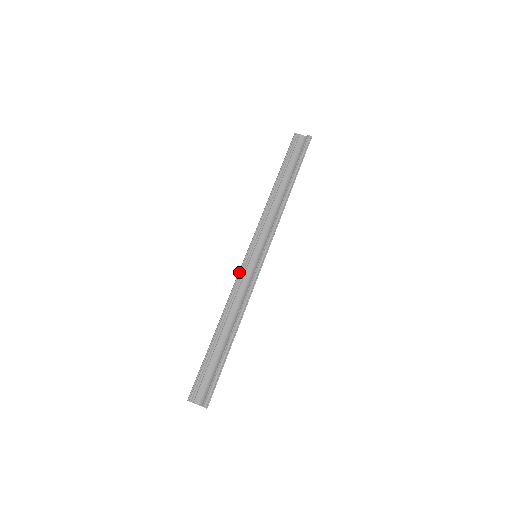
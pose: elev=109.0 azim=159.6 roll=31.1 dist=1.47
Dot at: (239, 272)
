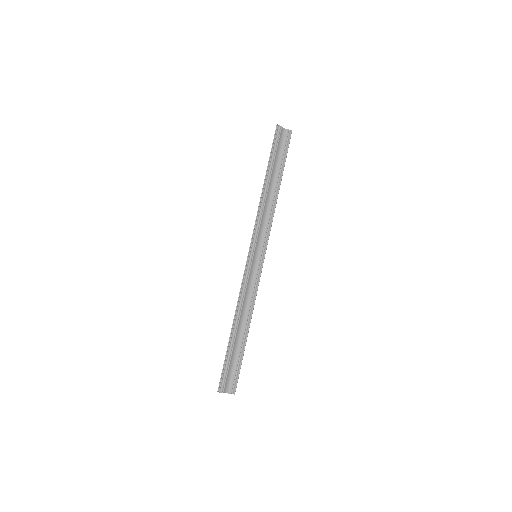
Dot at: (244, 273)
